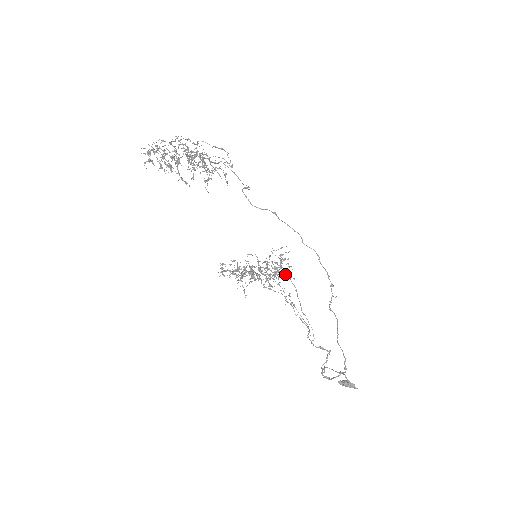
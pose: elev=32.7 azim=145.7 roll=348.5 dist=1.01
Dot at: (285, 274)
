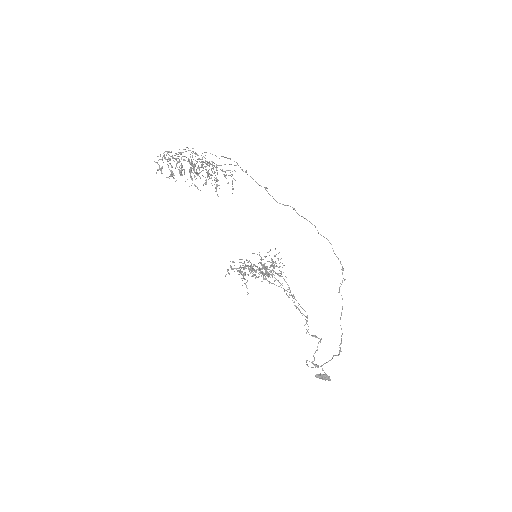
Dot at: (278, 273)
